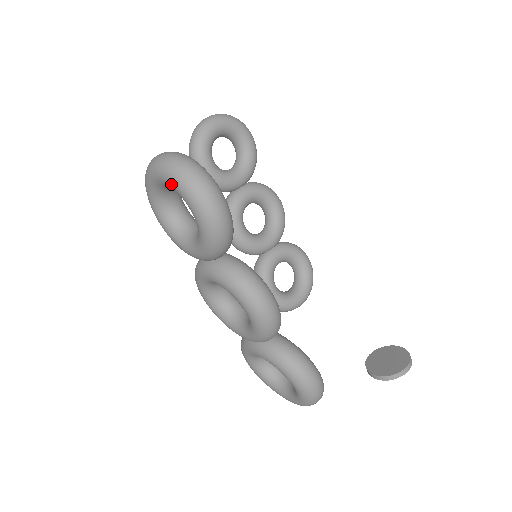
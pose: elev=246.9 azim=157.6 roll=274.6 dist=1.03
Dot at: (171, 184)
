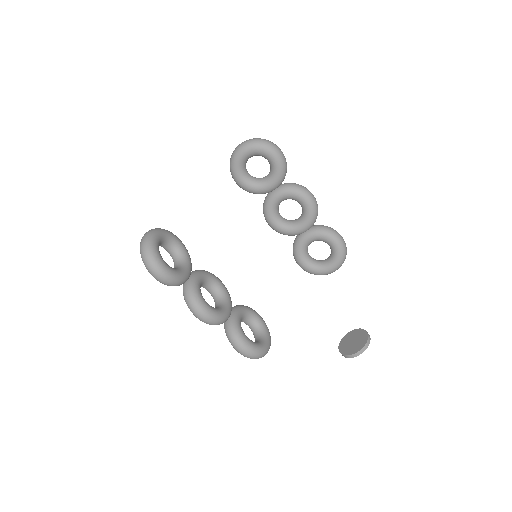
Dot at: occluded
